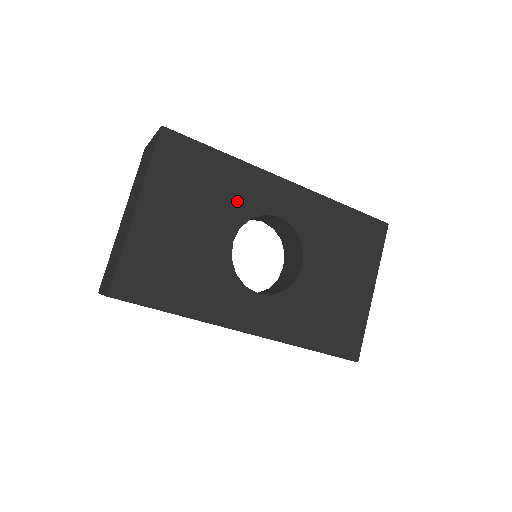
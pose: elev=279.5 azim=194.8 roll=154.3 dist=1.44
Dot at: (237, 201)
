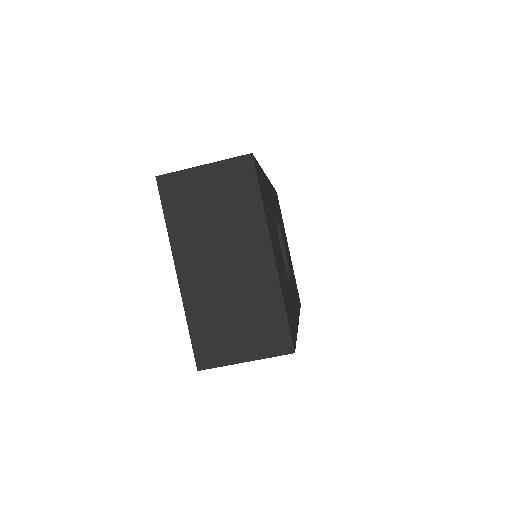
Dot at: (272, 211)
